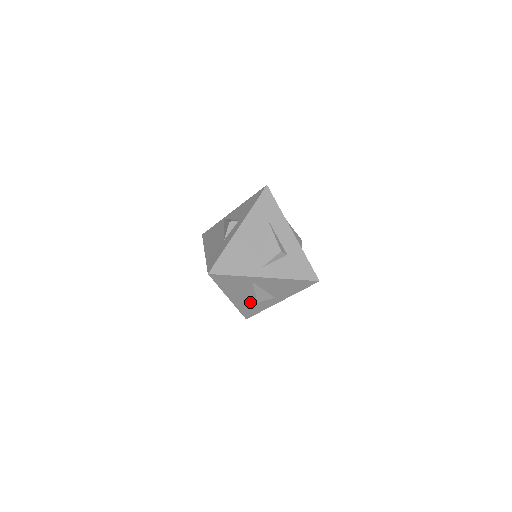
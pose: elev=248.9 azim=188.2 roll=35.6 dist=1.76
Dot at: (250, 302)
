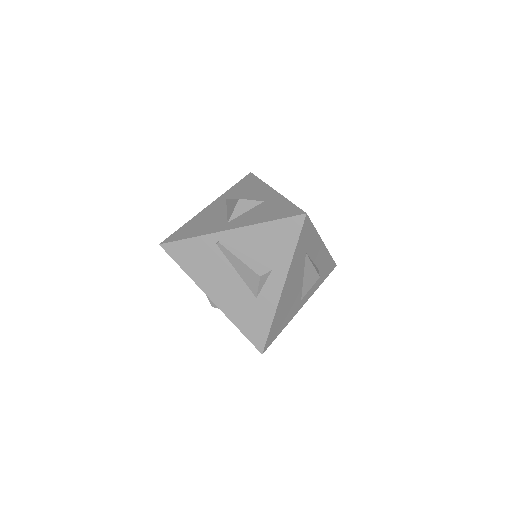
Dot at: occluded
